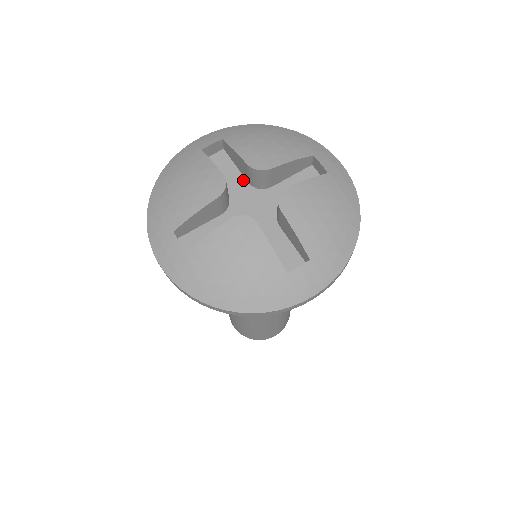
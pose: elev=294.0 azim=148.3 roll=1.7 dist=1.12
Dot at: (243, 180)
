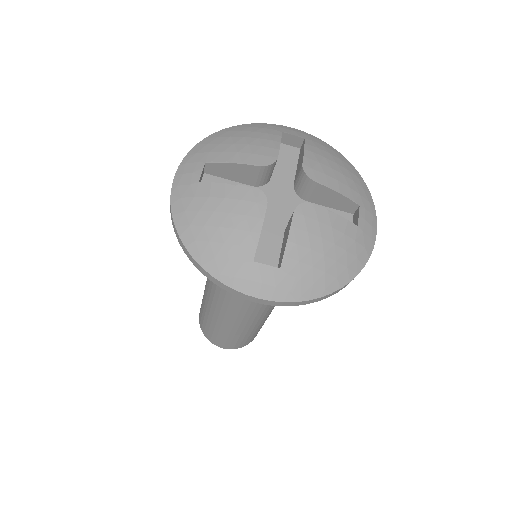
Dot at: occluded
